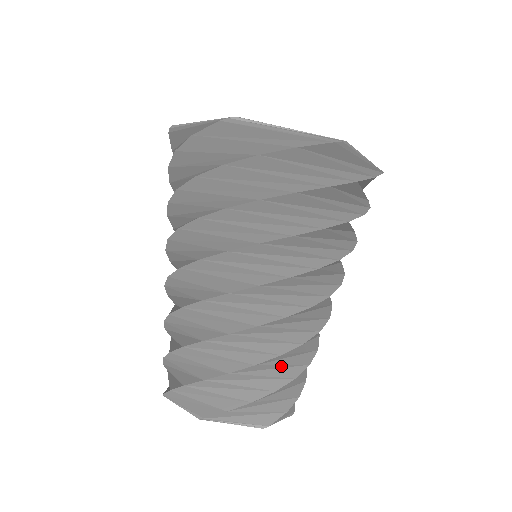
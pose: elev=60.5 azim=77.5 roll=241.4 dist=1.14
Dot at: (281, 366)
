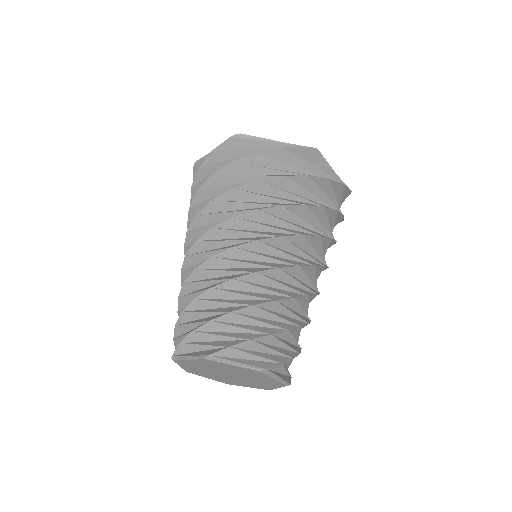
Dot at: (276, 318)
